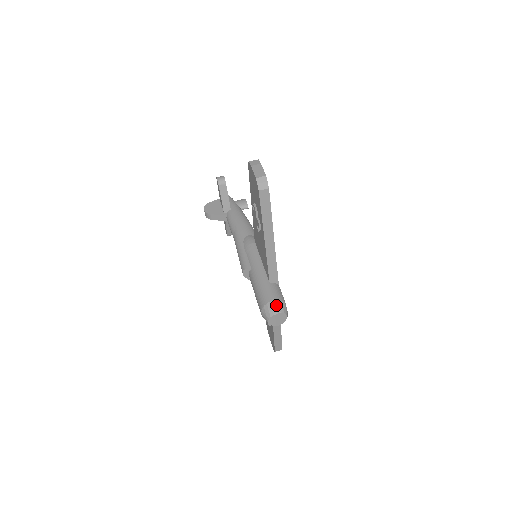
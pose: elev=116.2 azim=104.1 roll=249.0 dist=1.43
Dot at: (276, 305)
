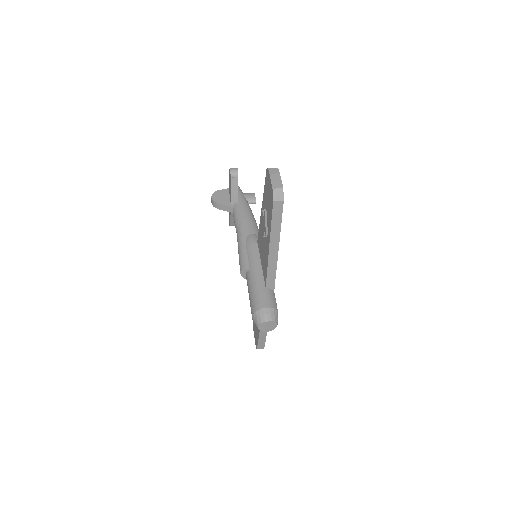
Dot at: (268, 312)
